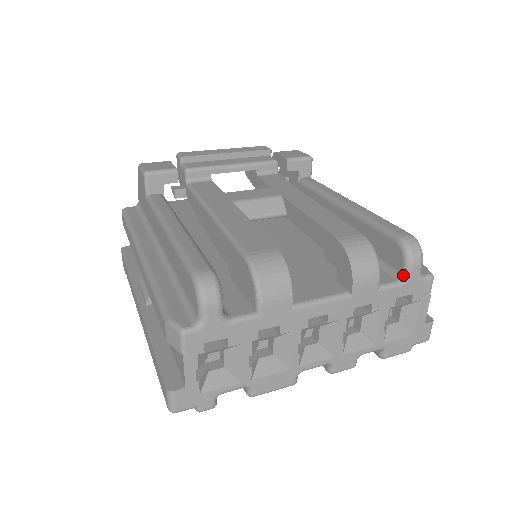
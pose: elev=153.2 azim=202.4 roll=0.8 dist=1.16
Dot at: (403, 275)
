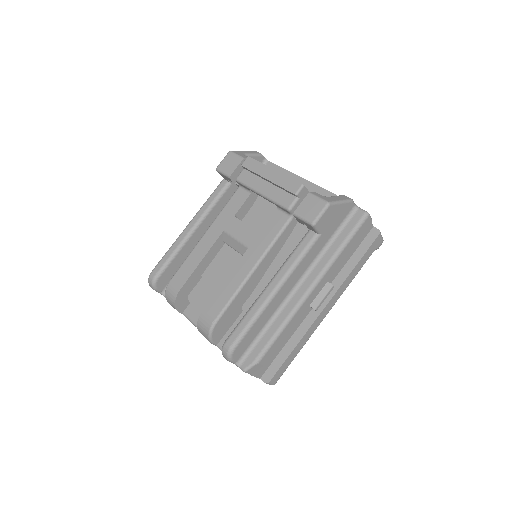
Dot at: occluded
